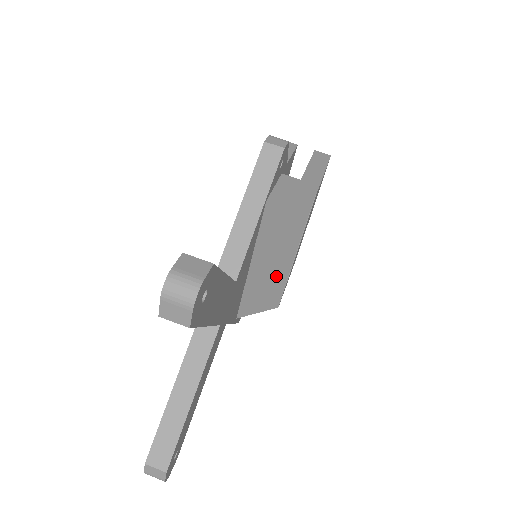
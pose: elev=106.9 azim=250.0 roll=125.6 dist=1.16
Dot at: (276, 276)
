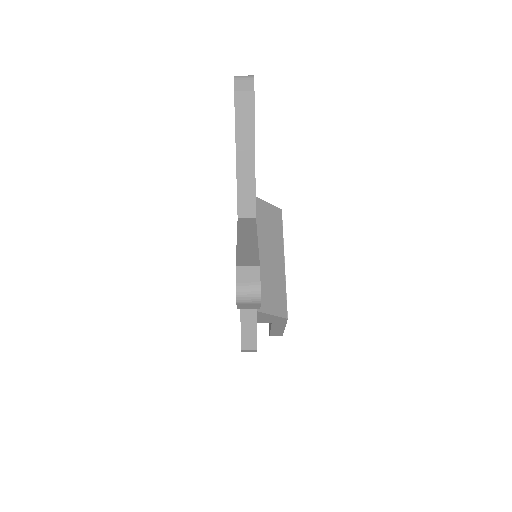
Dot at: (276, 275)
